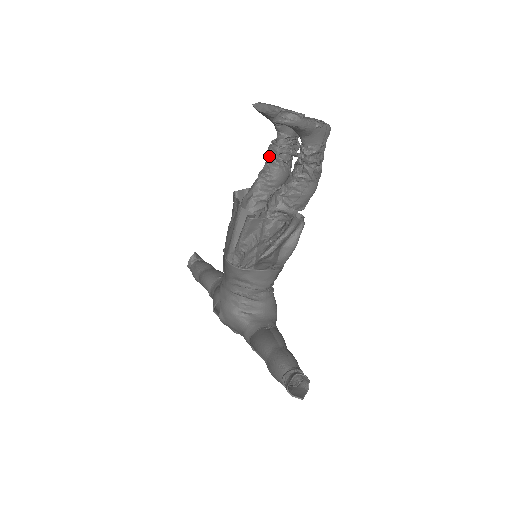
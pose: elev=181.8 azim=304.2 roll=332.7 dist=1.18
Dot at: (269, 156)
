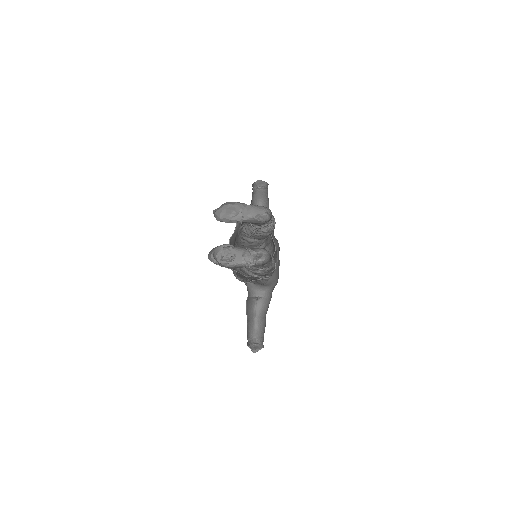
Dot at: occluded
